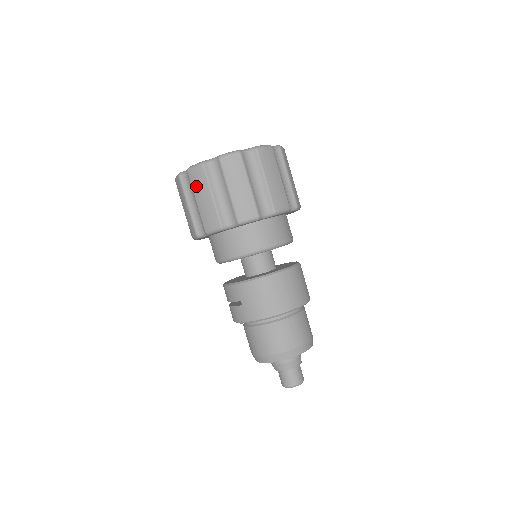
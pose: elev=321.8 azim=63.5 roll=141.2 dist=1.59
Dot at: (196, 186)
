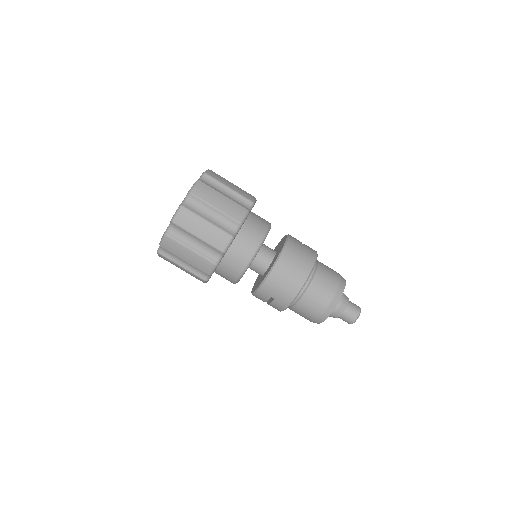
Dot at: (175, 252)
